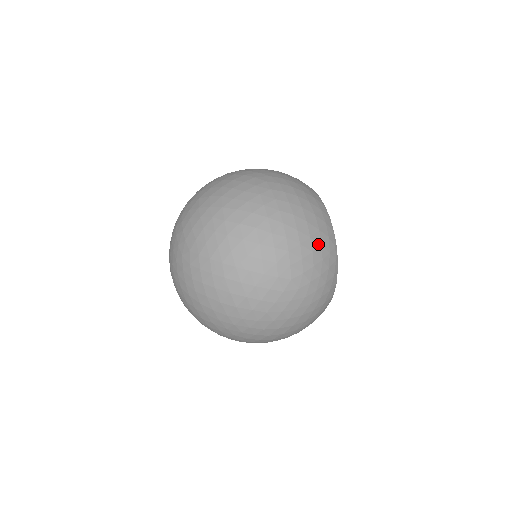
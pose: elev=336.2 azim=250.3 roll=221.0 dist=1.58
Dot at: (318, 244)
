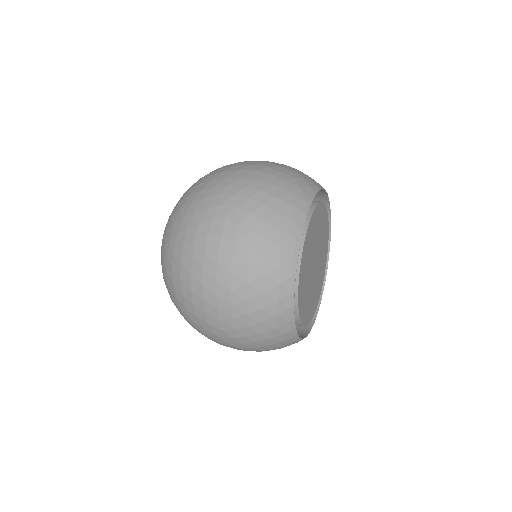
Dot at: (257, 308)
